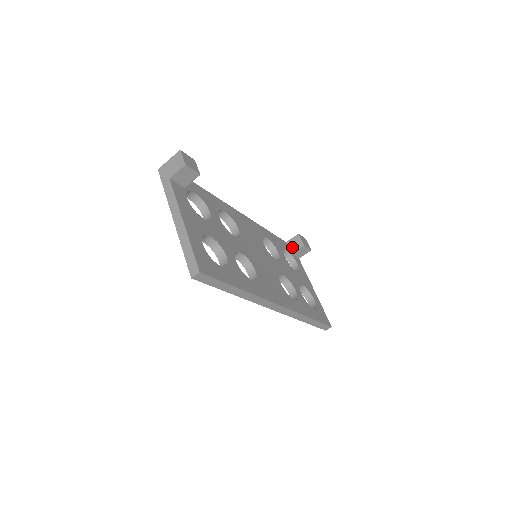
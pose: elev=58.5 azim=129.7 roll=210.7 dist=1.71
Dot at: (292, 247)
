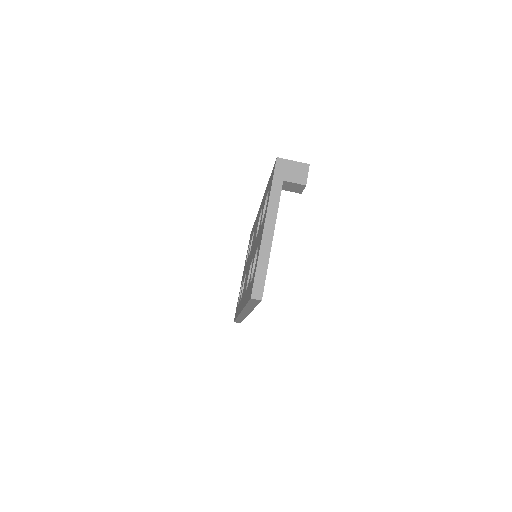
Dot at: occluded
